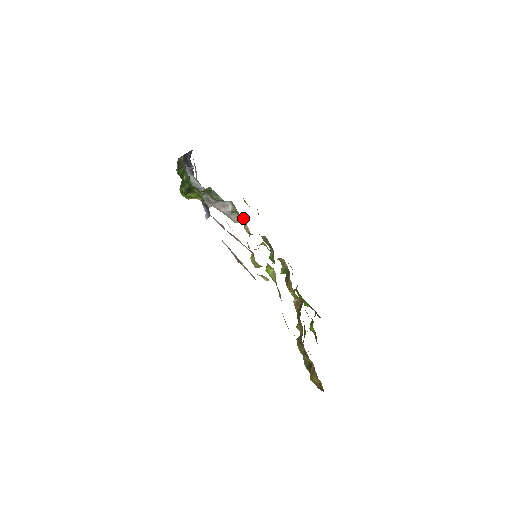
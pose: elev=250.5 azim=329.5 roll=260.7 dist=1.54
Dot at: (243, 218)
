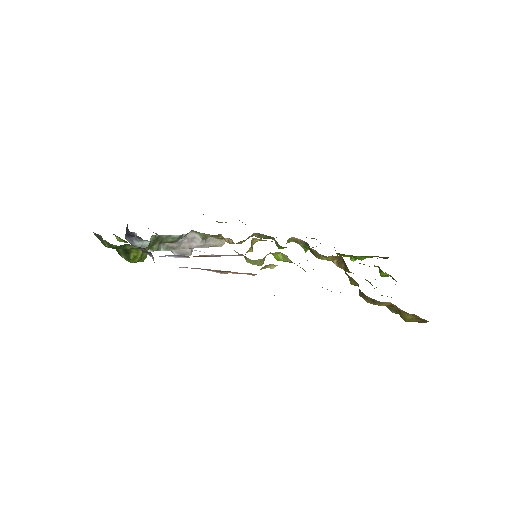
Dot at: (218, 235)
